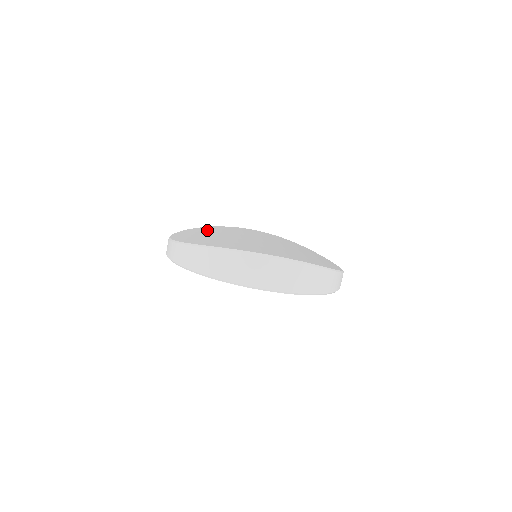
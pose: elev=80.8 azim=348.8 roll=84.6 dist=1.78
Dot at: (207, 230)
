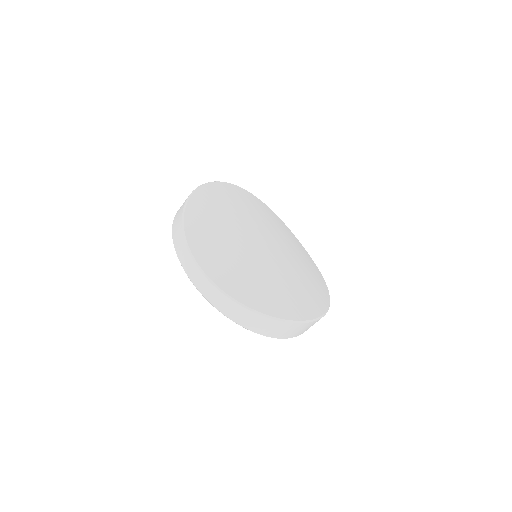
Dot at: (210, 224)
